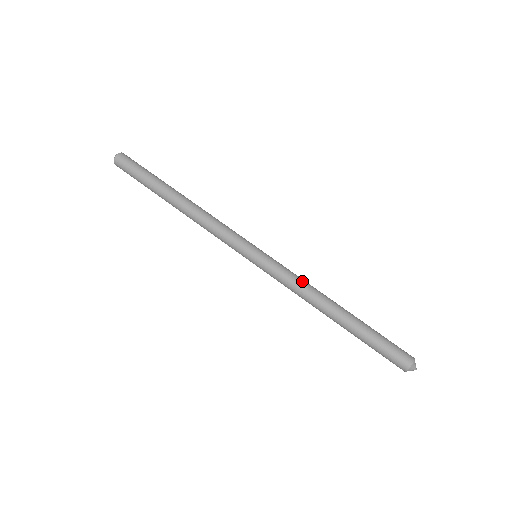
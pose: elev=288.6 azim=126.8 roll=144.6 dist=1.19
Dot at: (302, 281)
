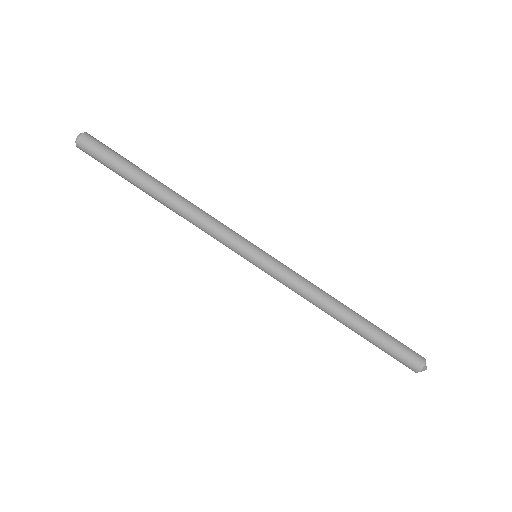
Dot at: (306, 289)
